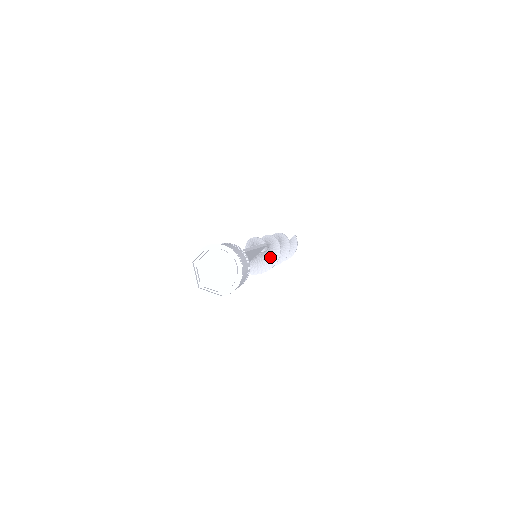
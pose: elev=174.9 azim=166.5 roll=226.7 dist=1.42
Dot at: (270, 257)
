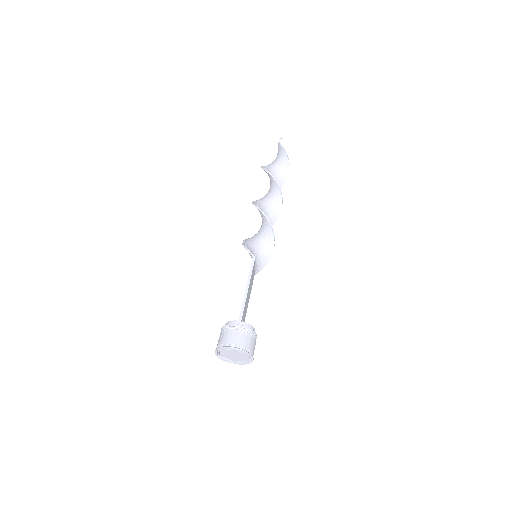
Dot at: (267, 238)
